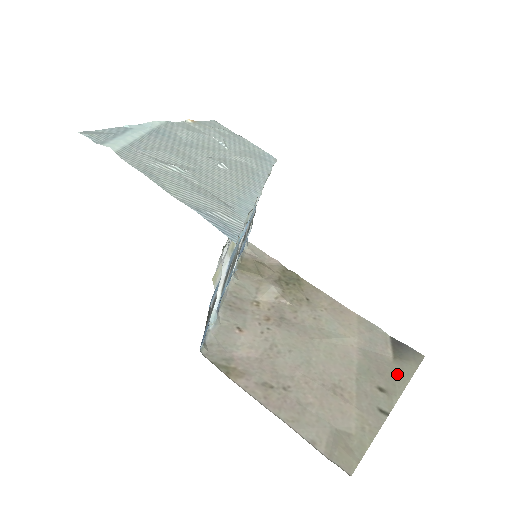
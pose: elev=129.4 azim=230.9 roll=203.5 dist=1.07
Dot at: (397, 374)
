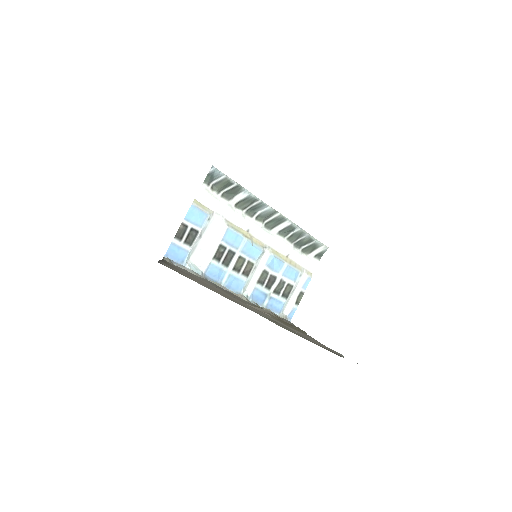
Dot at: (307, 339)
